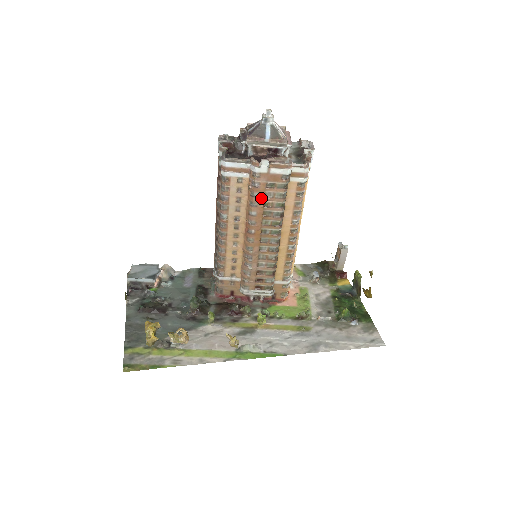
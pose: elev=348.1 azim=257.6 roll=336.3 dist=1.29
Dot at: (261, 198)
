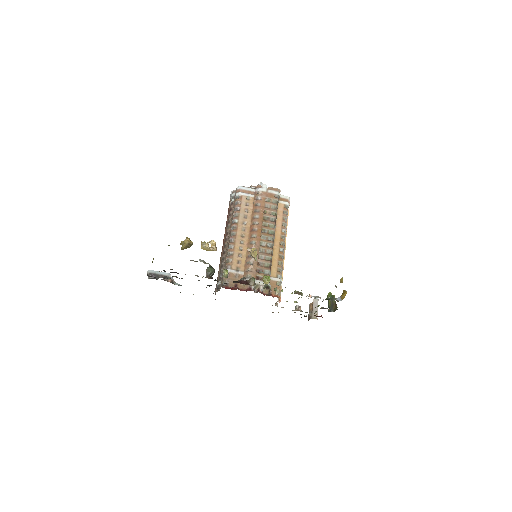
Dot at: (262, 207)
